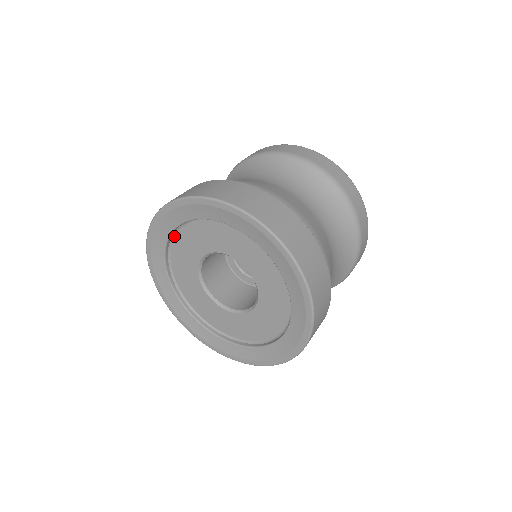
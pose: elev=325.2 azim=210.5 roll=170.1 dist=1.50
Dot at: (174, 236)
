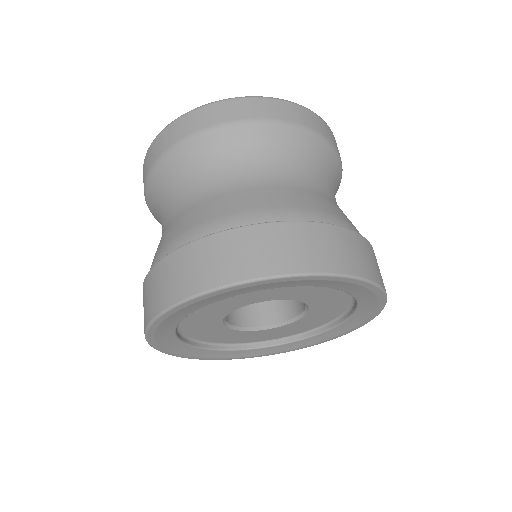
Dot at: occluded
